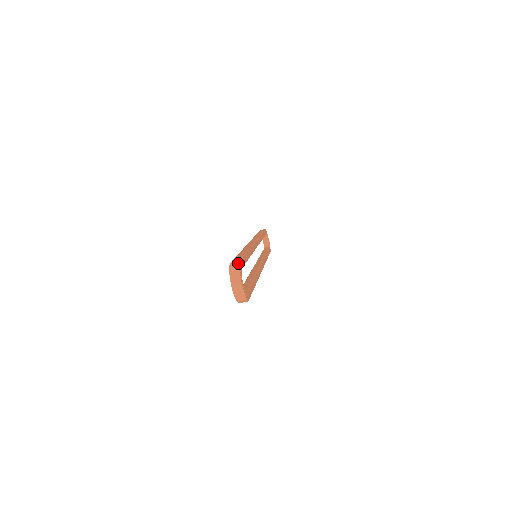
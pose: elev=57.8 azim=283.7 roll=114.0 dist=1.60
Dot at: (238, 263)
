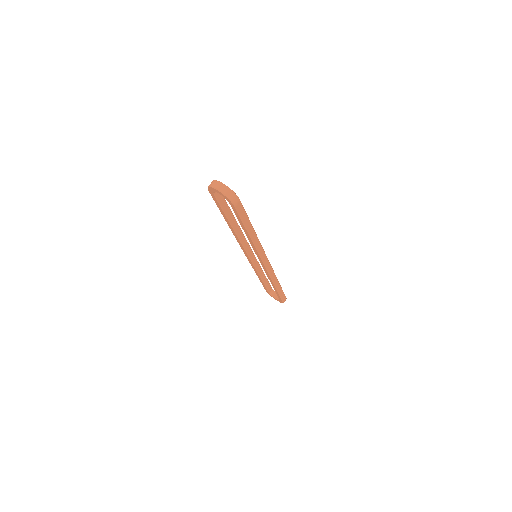
Dot at: occluded
